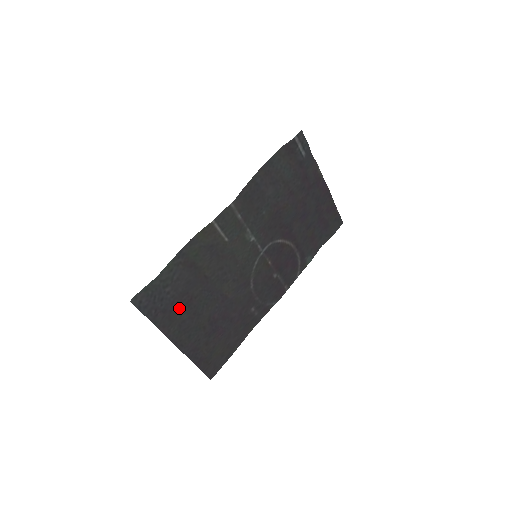
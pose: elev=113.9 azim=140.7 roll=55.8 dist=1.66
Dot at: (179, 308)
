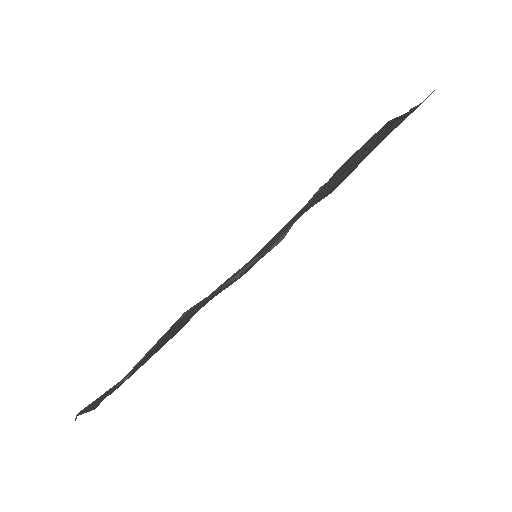
Dot at: (138, 366)
